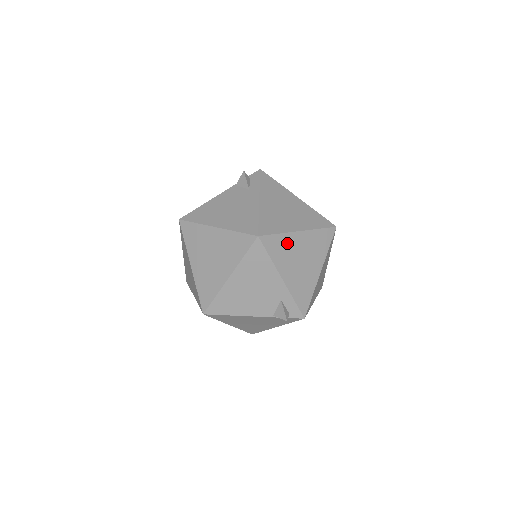
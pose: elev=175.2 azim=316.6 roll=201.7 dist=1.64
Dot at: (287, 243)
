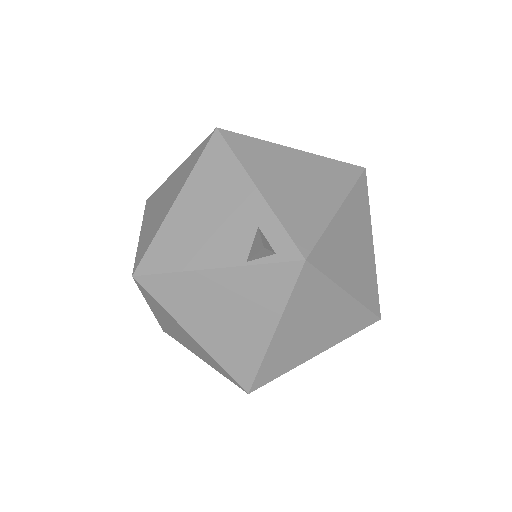
Dot at: (270, 152)
